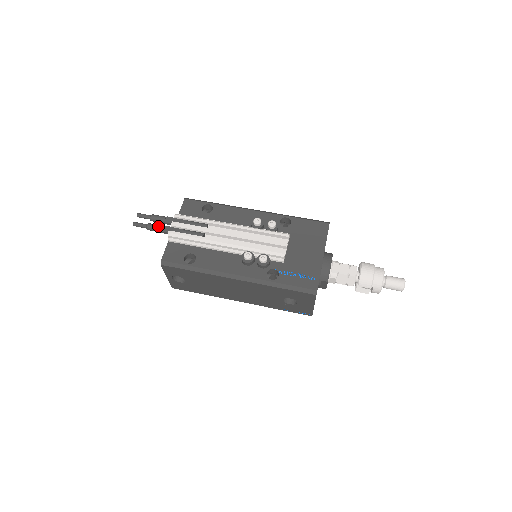
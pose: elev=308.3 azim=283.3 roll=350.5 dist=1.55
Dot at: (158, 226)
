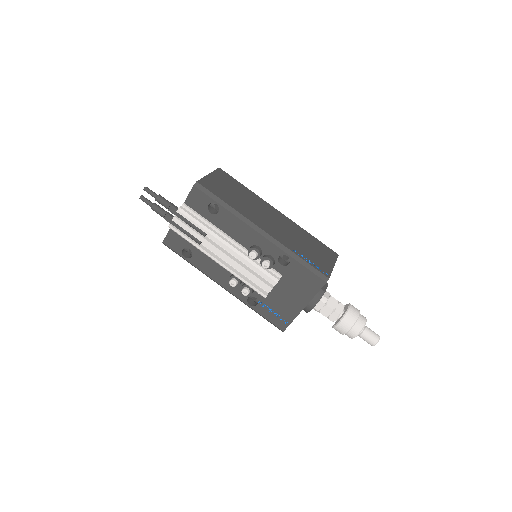
Dot at: (161, 214)
